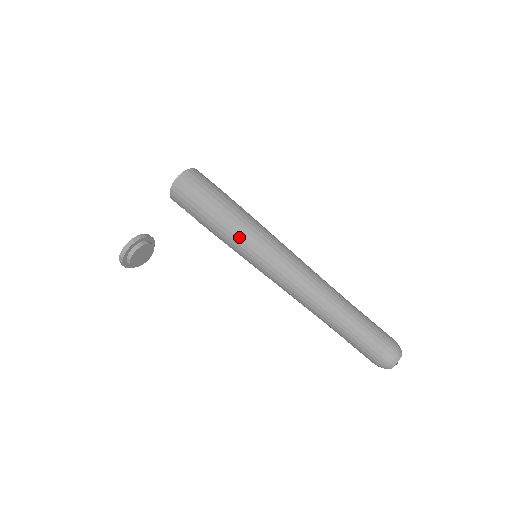
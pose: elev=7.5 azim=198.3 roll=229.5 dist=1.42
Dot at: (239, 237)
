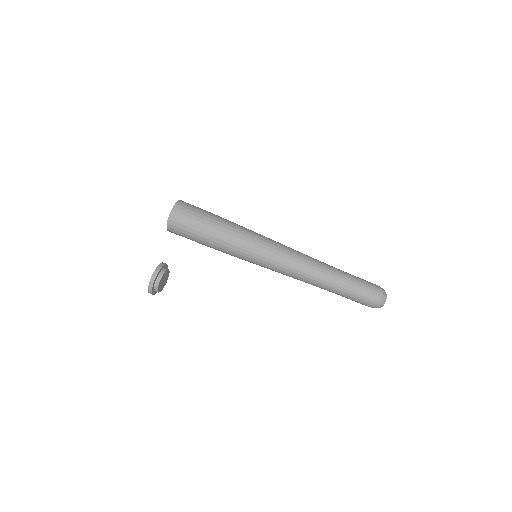
Dot at: (239, 250)
